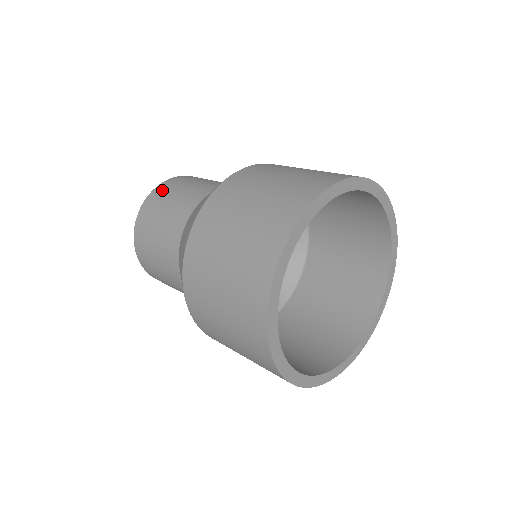
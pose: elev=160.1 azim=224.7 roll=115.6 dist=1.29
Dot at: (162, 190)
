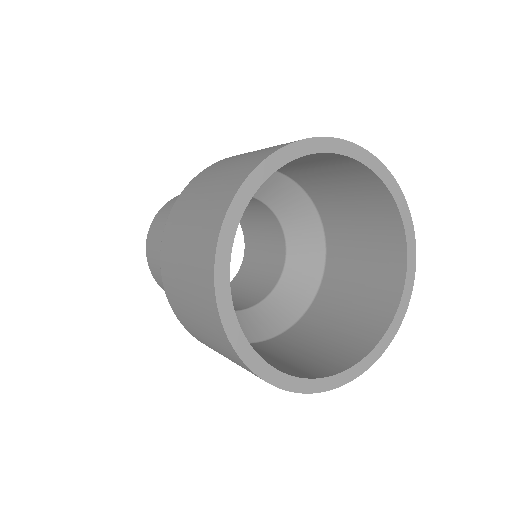
Dot at: occluded
